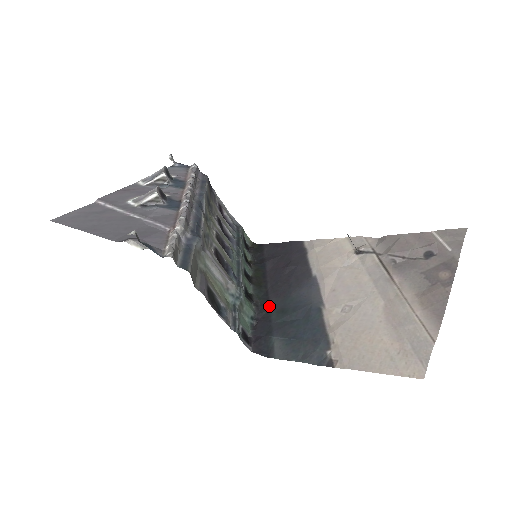
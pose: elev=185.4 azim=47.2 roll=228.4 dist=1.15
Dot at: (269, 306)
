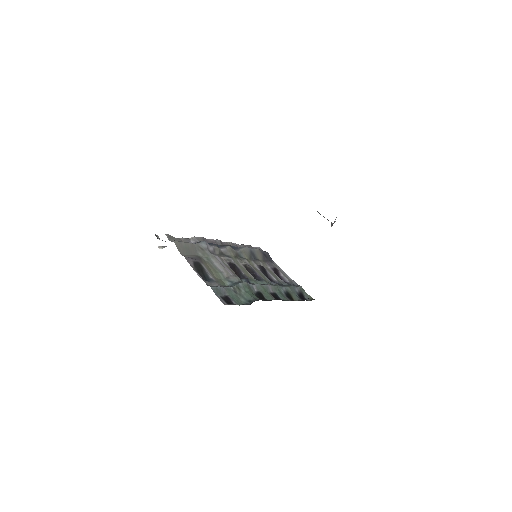
Dot at: occluded
